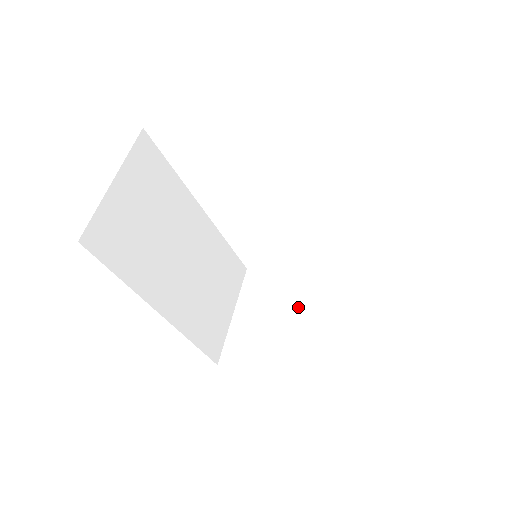
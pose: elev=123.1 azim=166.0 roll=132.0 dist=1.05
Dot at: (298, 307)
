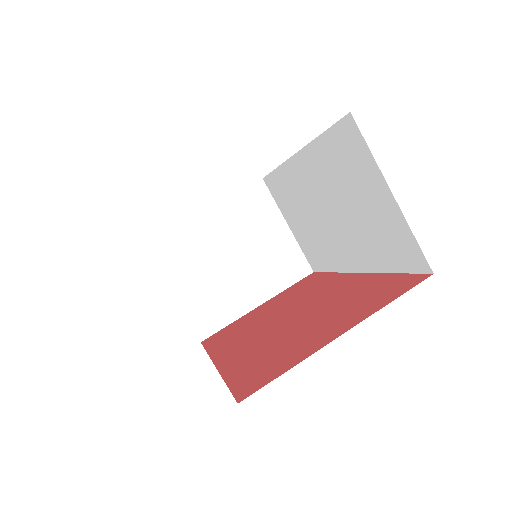
Dot at: (228, 250)
